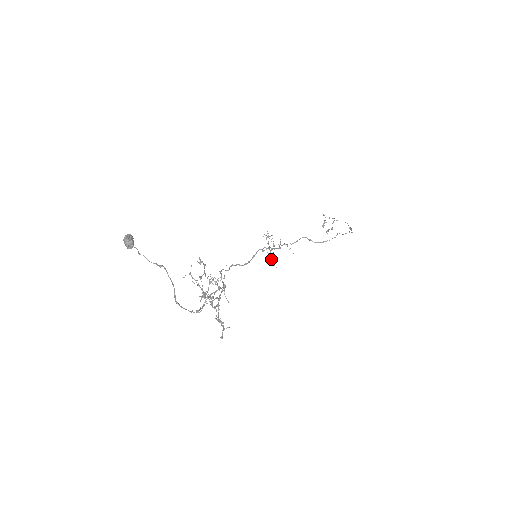
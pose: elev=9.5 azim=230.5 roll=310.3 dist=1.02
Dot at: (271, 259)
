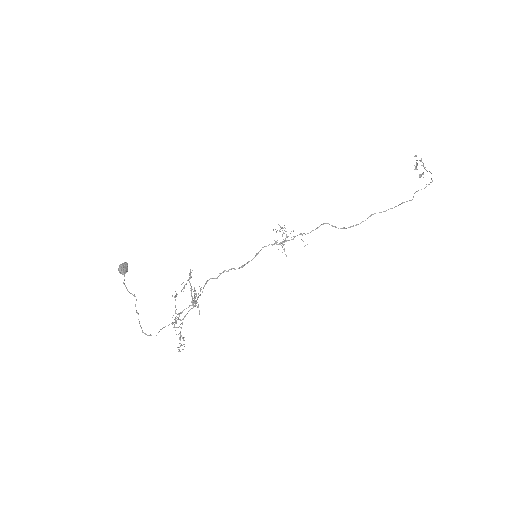
Dot at: (284, 250)
